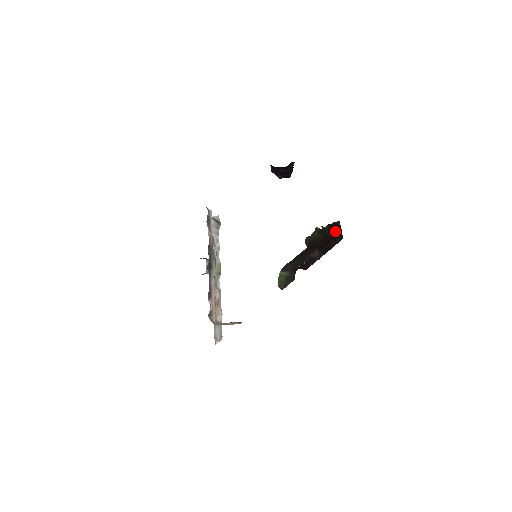
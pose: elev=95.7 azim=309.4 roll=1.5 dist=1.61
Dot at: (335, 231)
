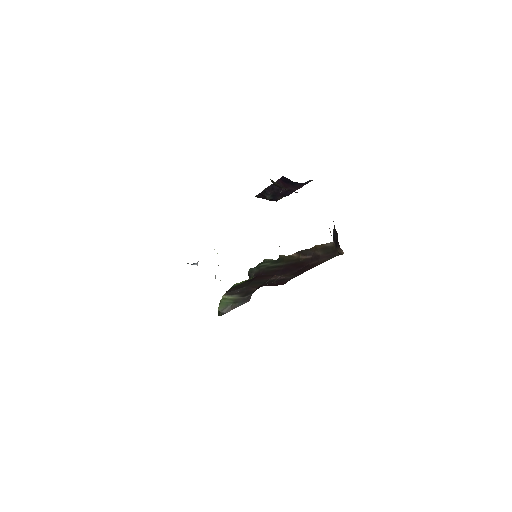
Dot at: (316, 254)
